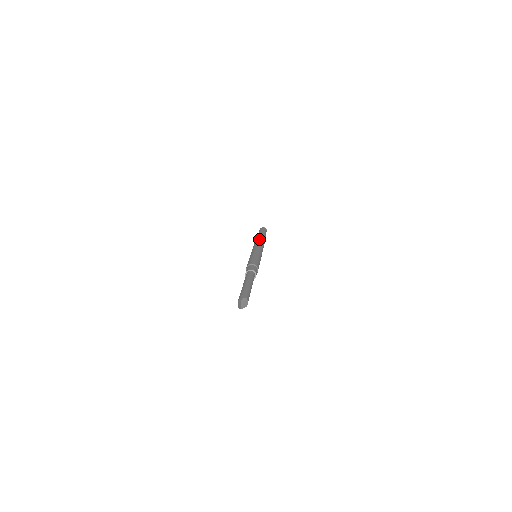
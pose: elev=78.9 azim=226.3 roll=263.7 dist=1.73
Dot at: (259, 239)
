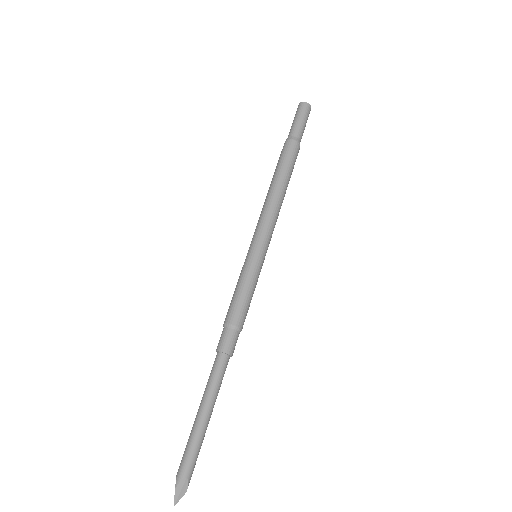
Dot at: (275, 184)
